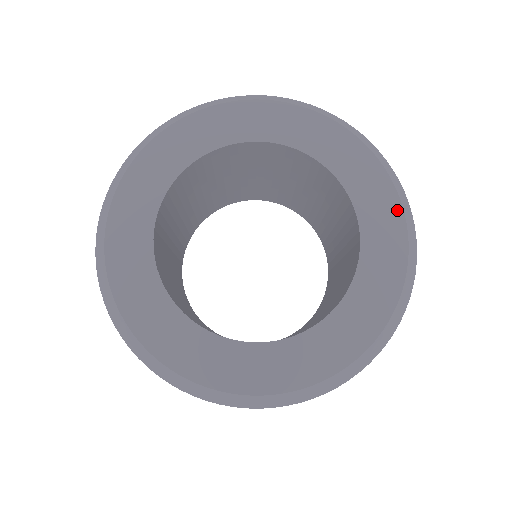
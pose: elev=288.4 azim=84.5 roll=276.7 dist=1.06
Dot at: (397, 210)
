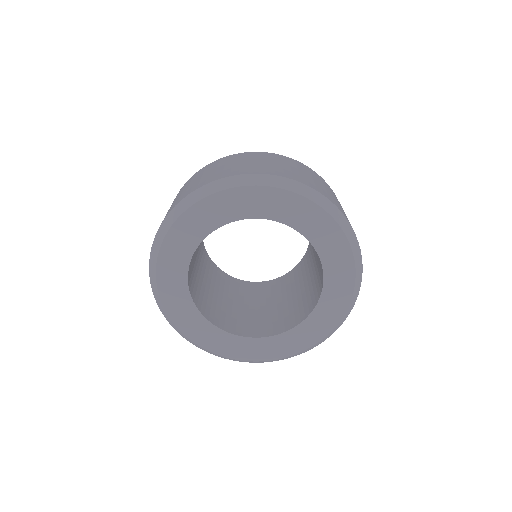
Dot at: (350, 288)
